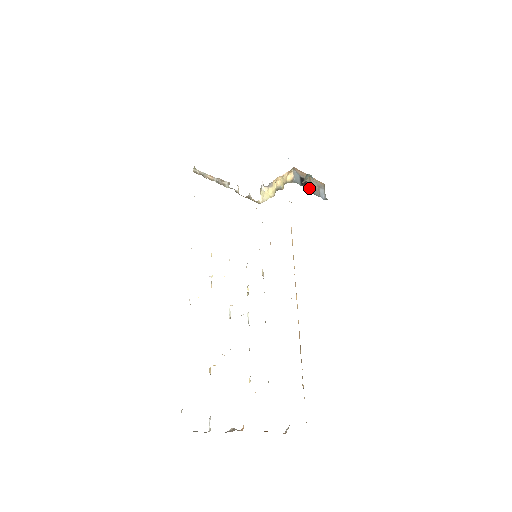
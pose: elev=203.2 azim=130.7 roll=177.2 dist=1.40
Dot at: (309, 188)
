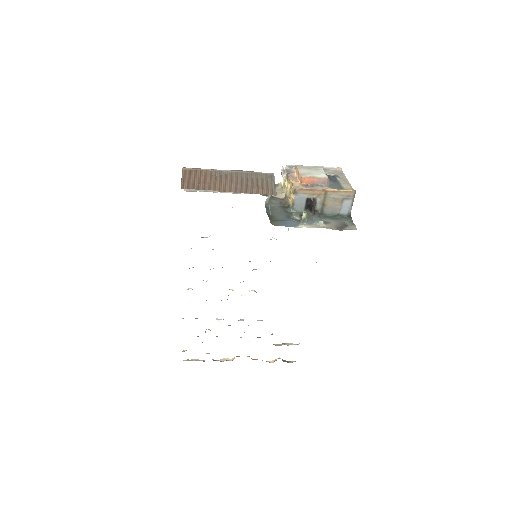
Dot at: (319, 209)
